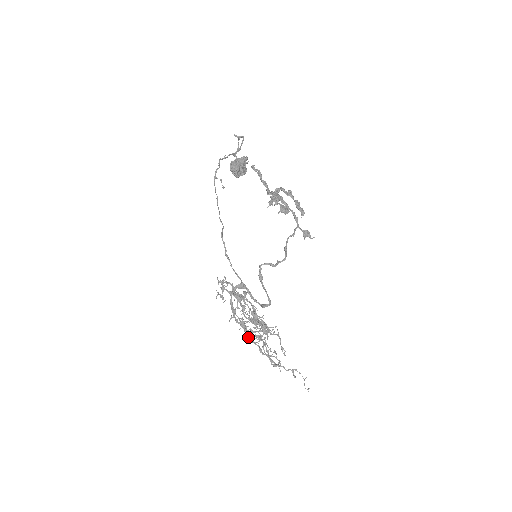
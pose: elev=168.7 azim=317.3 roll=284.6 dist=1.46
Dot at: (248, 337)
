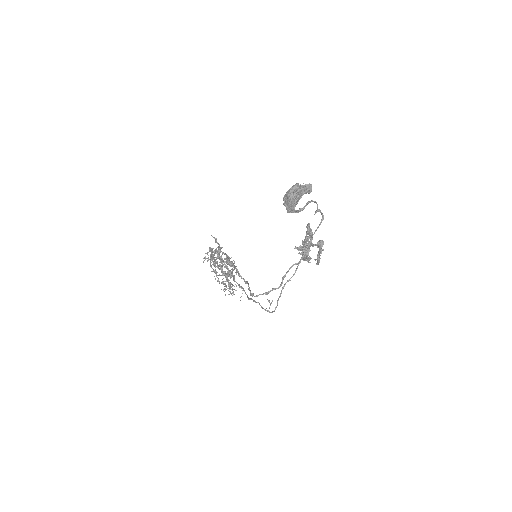
Dot at: occluded
